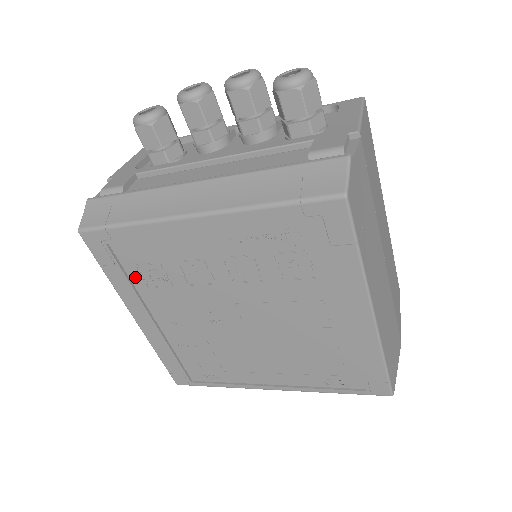
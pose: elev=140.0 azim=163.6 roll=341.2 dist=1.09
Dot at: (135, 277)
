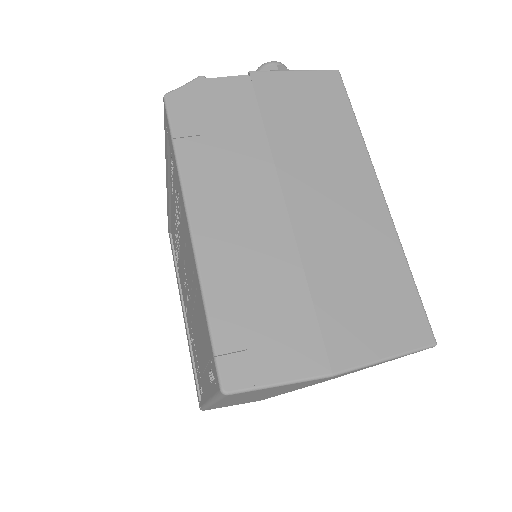
Dot at: (177, 263)
